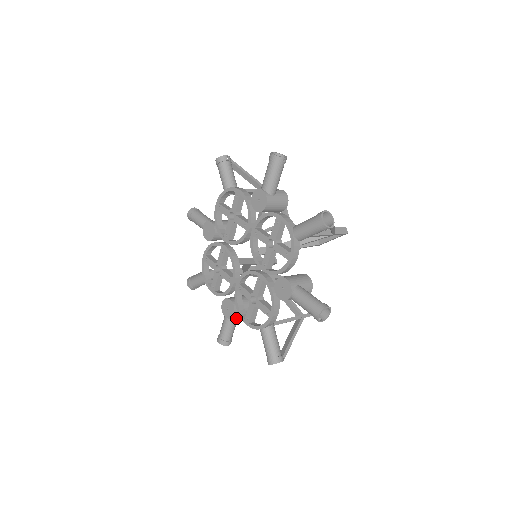
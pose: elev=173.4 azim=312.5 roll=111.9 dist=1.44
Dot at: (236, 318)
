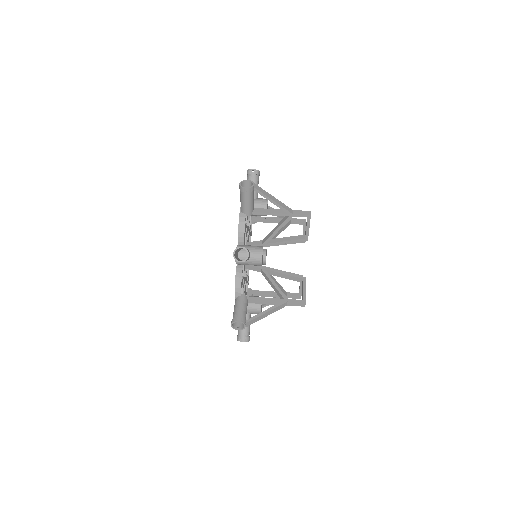
Dot at: occluded
